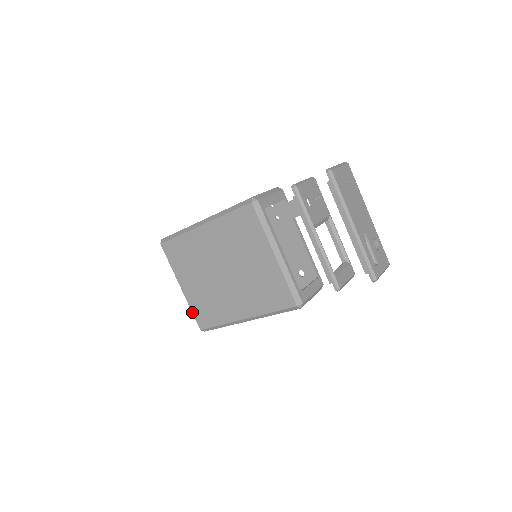
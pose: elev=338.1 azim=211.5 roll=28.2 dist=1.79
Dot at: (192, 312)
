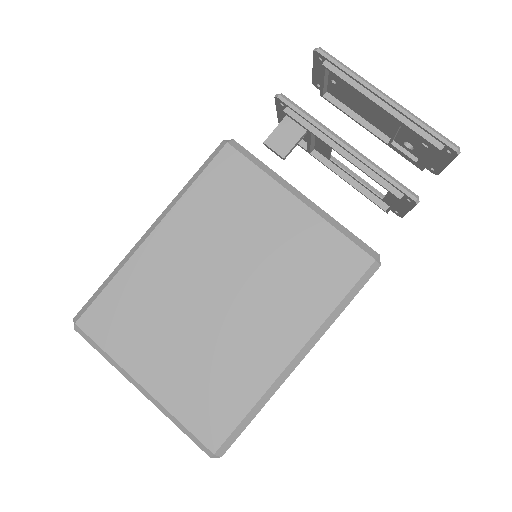
Dot at: (183, 425)
